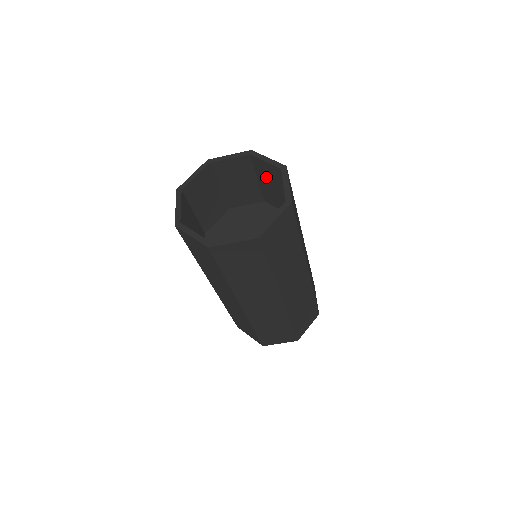
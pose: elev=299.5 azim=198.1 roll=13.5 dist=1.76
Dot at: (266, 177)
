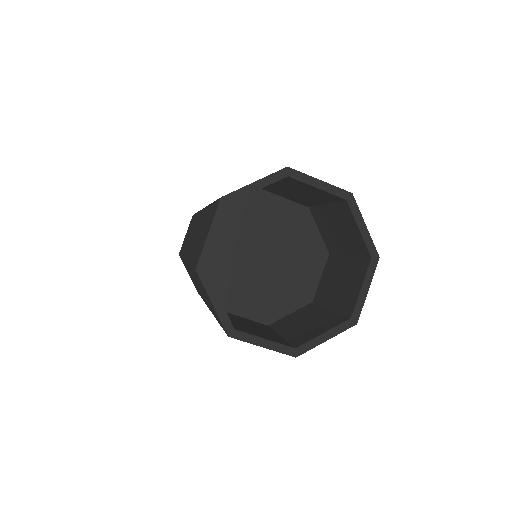
Dot at: (340, 223)
